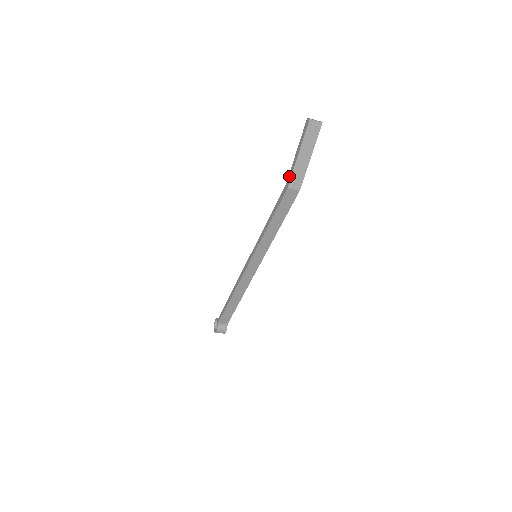
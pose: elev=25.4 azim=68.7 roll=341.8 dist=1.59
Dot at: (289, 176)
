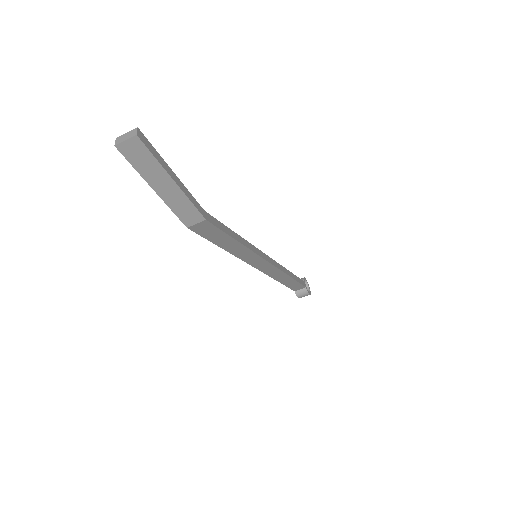
Dot at: (176, 212)
